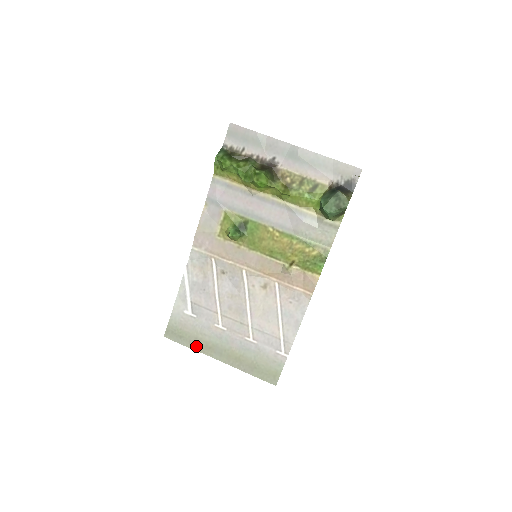
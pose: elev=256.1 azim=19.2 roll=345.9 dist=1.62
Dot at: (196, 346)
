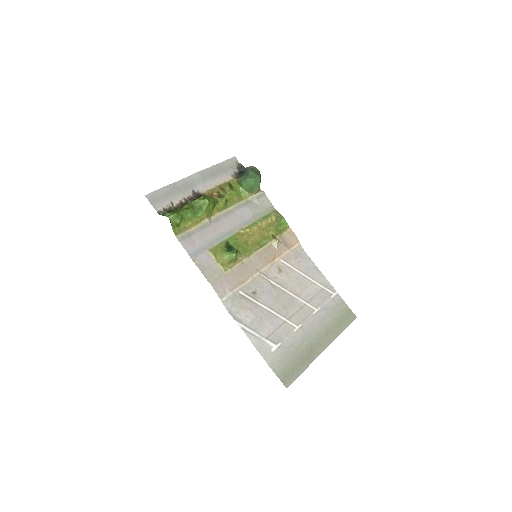
Dot at: (306, 362)
